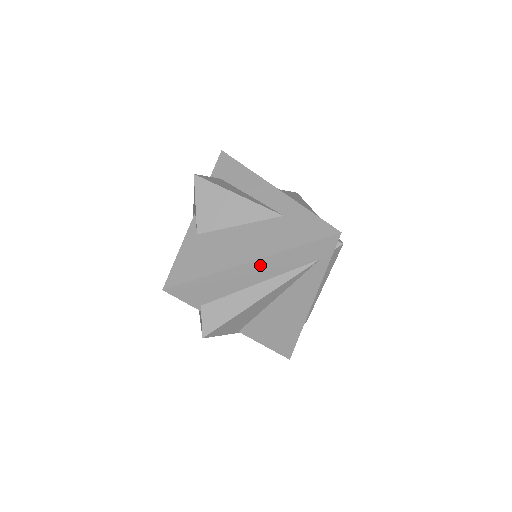
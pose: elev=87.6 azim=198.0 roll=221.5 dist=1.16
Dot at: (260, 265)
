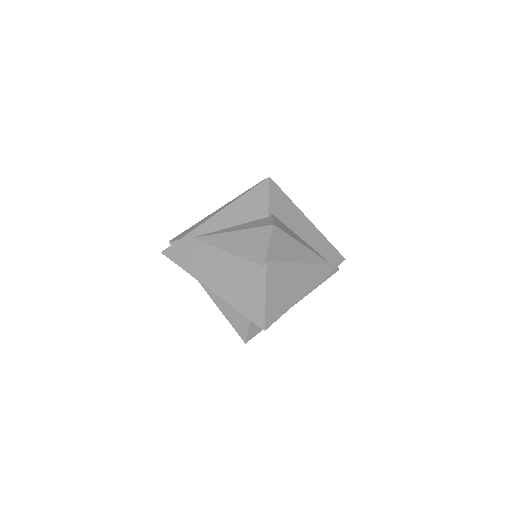
Dot at: (312, 230)
